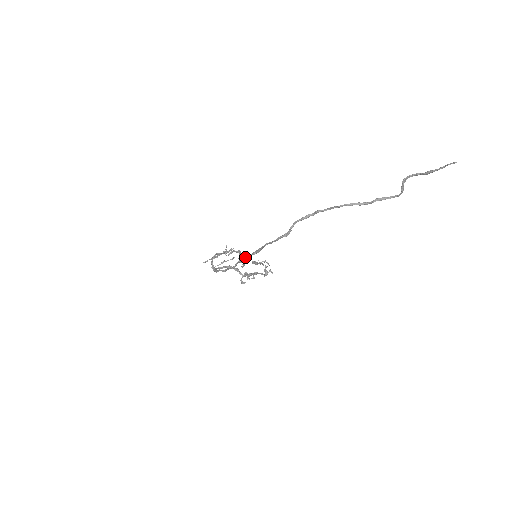
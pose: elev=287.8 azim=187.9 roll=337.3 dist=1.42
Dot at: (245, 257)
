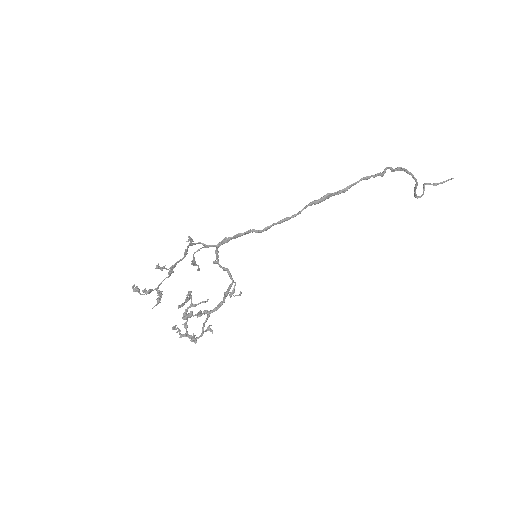
Dot at: (330, 193)
